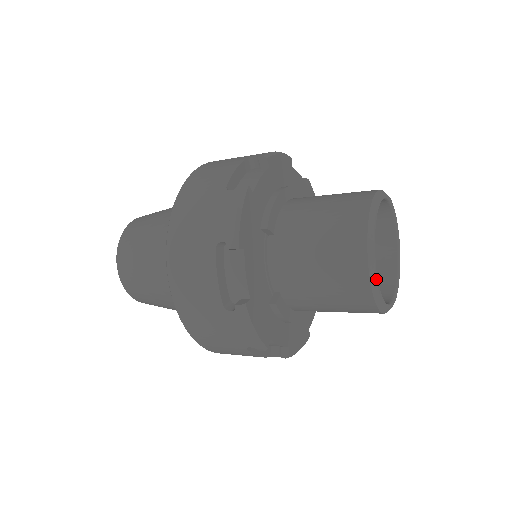
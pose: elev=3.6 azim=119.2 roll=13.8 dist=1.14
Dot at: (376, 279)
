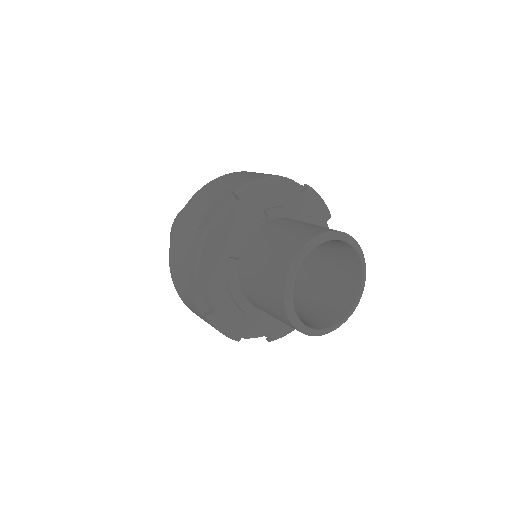
Dot at: (296, 268)
